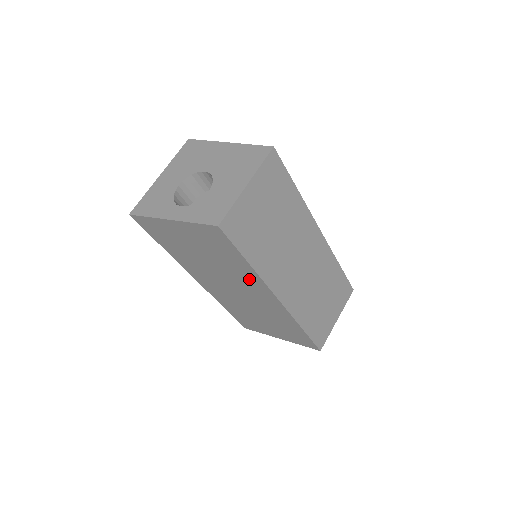
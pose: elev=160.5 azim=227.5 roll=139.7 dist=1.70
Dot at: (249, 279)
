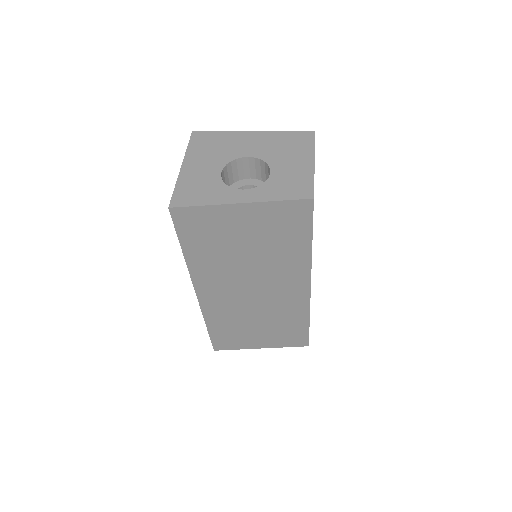
Dot at: (292, 268)
